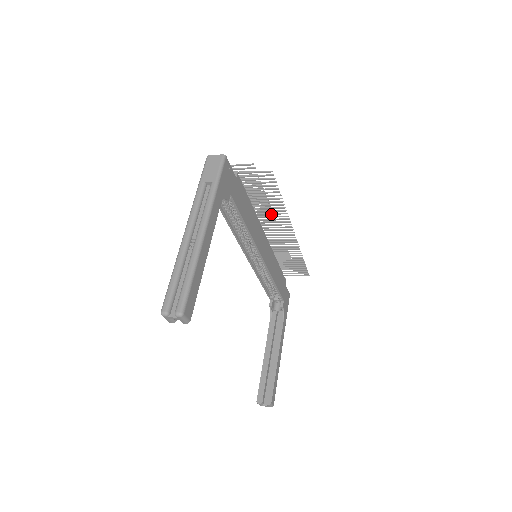
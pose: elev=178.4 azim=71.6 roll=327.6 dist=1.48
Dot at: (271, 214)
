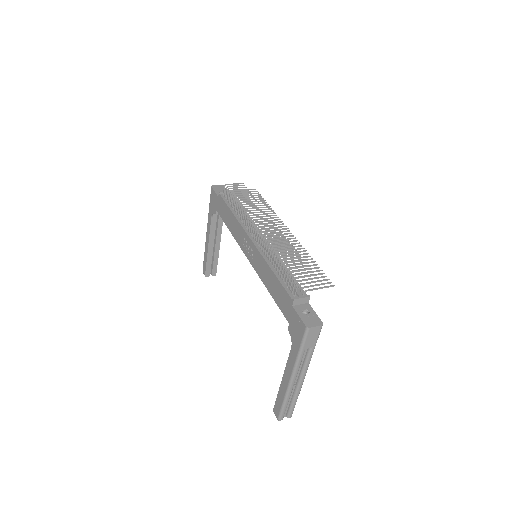
Dot at: (290, 250)
